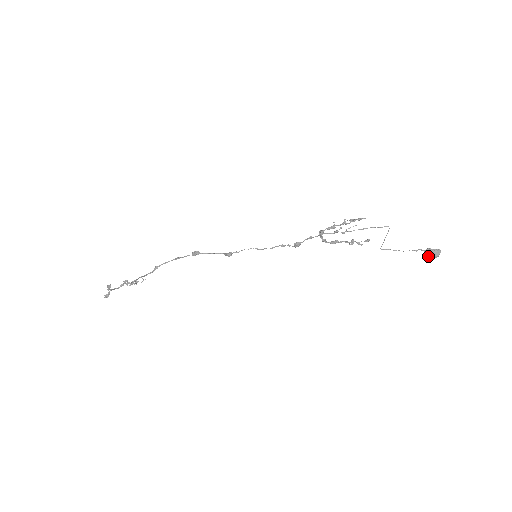
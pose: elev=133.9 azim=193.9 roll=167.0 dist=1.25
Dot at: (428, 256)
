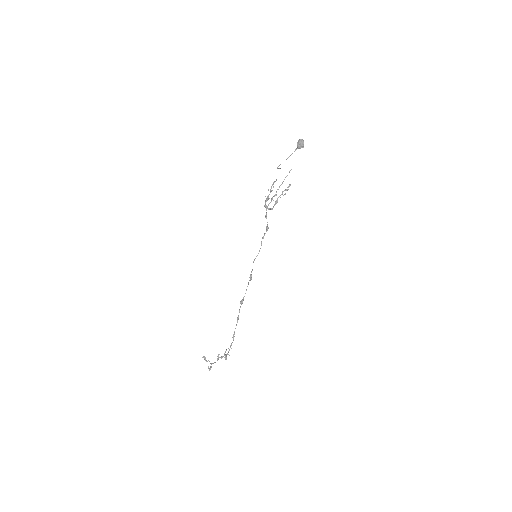
Dot at: (299, 146)
